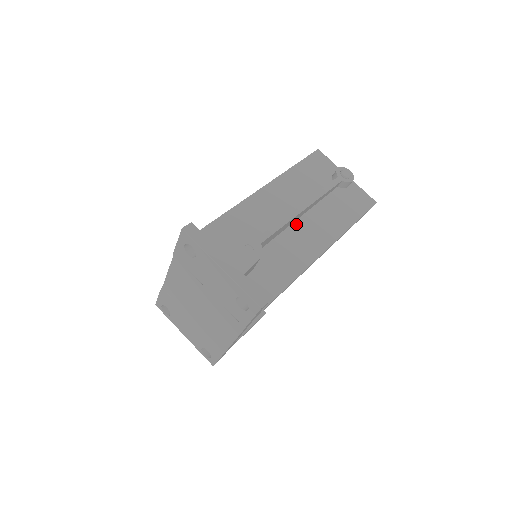
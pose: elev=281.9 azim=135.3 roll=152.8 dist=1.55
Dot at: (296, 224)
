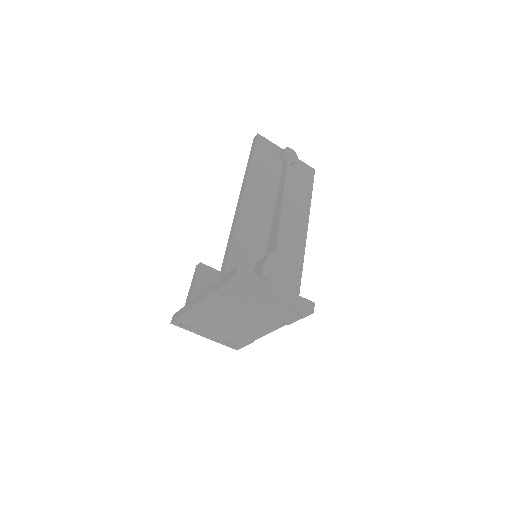
Dot at: occluded
